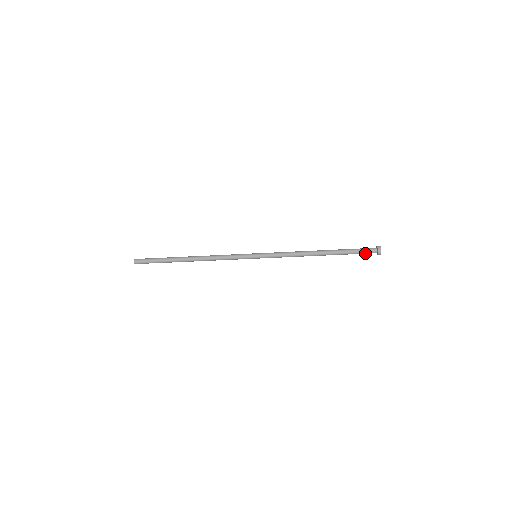
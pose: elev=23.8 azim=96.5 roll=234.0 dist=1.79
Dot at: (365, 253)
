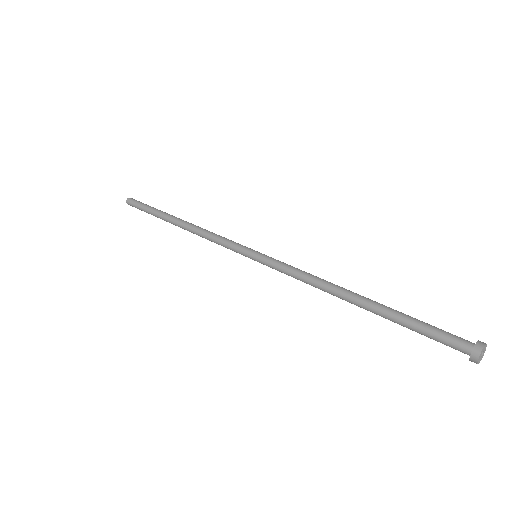
Dot at: (444, 343)
